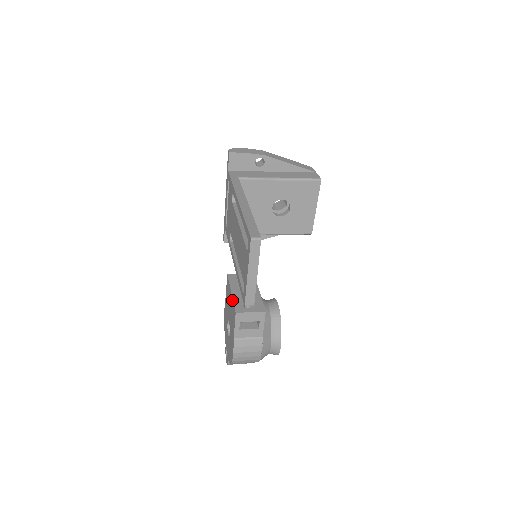
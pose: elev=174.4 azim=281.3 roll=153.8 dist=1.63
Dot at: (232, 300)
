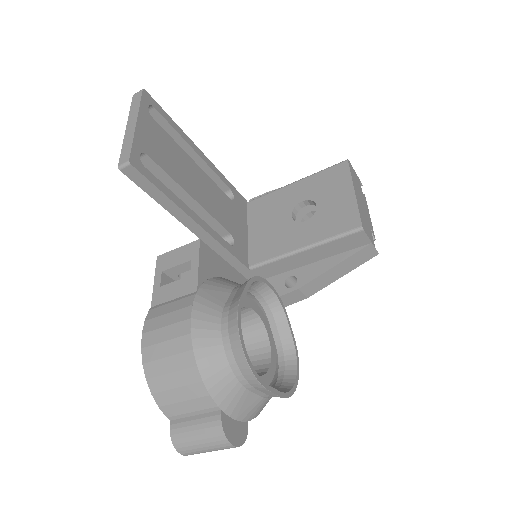
Dot at: occluded
